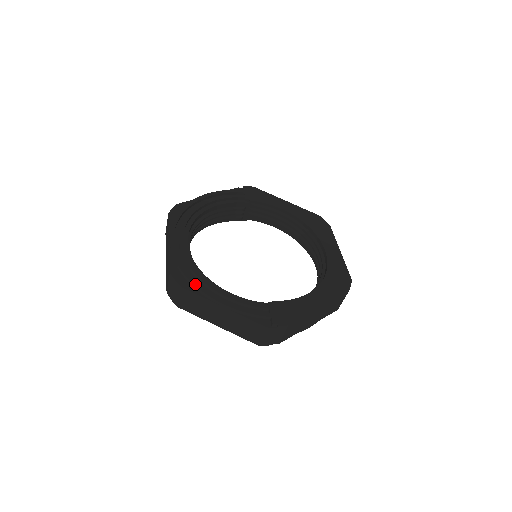
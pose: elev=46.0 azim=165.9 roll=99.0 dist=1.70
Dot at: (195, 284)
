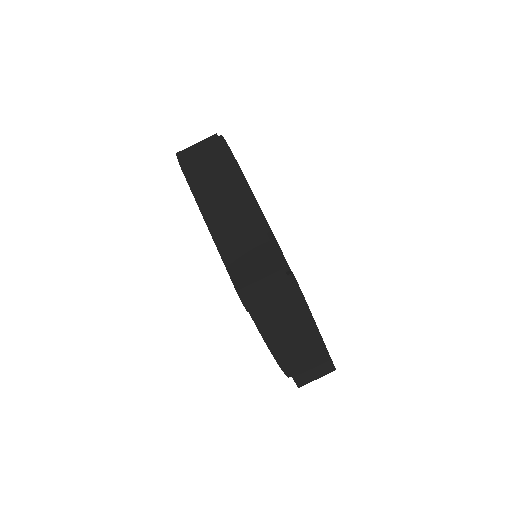
Dot at: occluded
